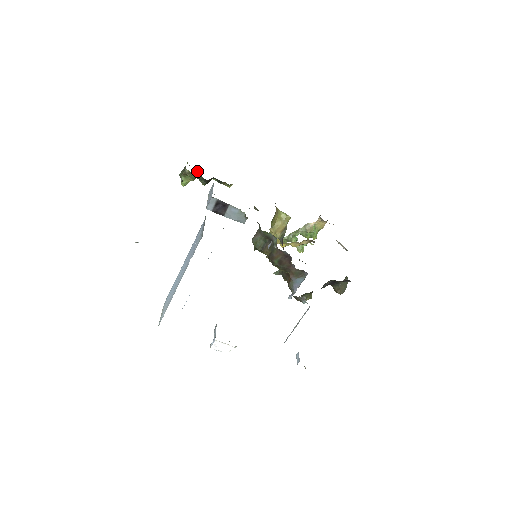
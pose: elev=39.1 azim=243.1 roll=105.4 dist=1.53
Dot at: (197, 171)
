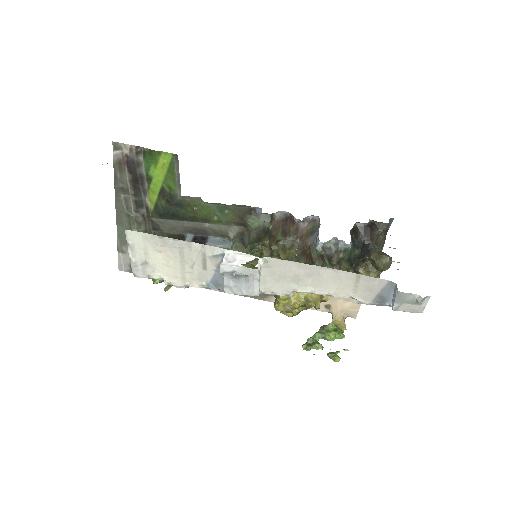
Dot at: (171, 286)
